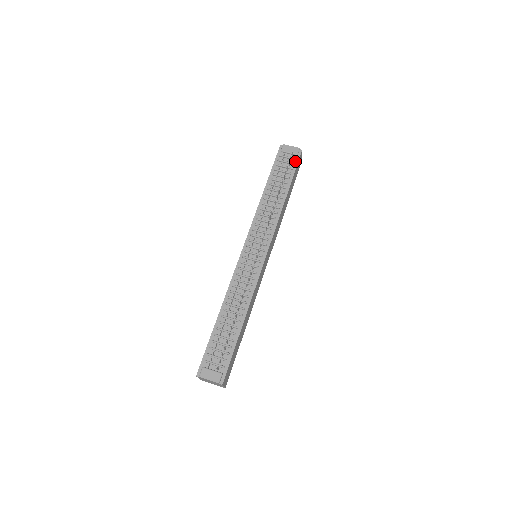
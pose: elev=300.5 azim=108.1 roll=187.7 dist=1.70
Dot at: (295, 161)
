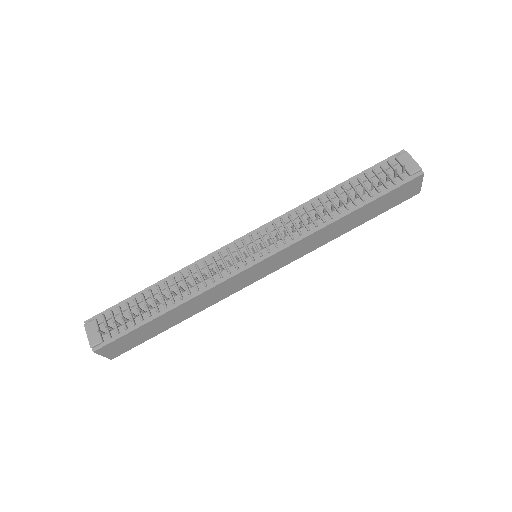
Dot at: (400, 181)
